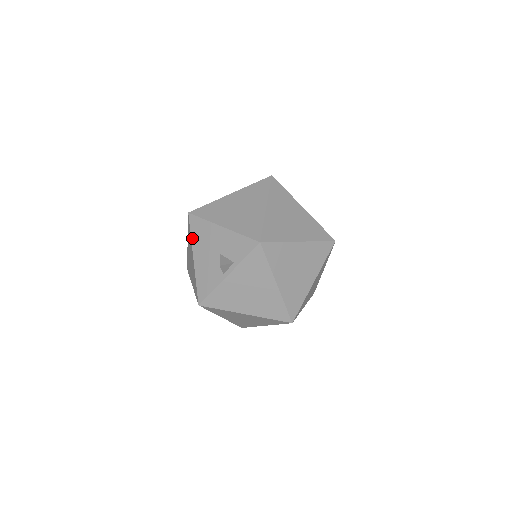
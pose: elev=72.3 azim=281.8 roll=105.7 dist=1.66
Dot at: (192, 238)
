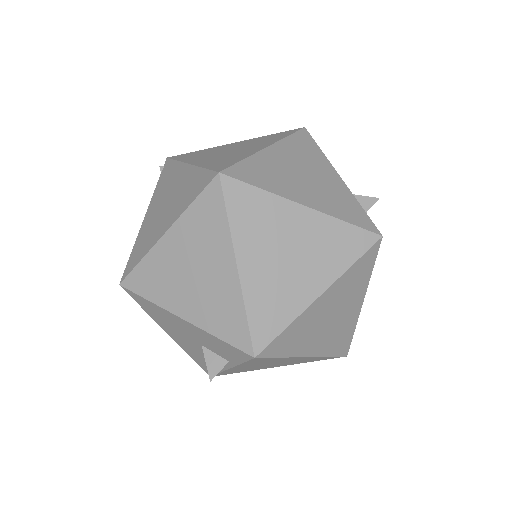
Dot at: (149, 315)
